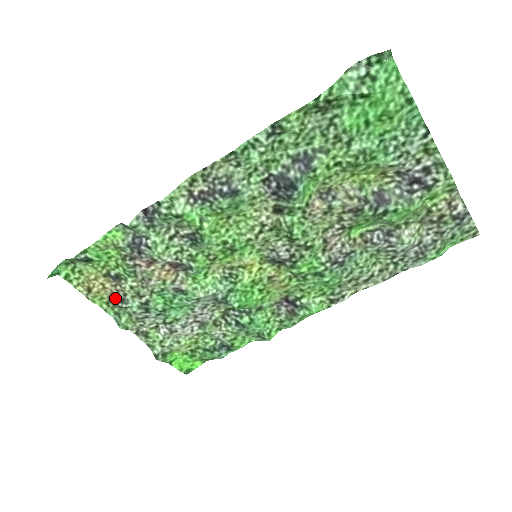
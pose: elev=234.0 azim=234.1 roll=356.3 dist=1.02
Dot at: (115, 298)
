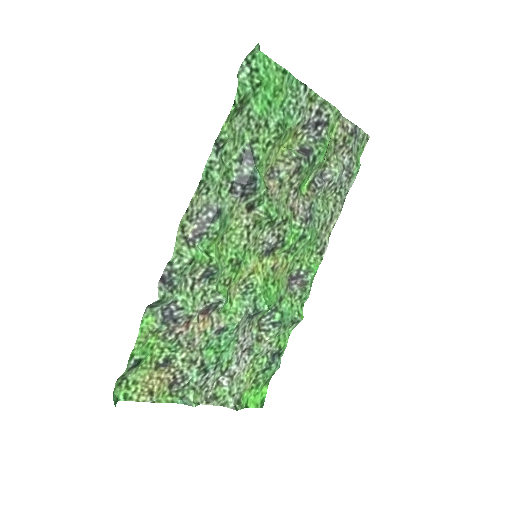
Dot at: (174, 383)
